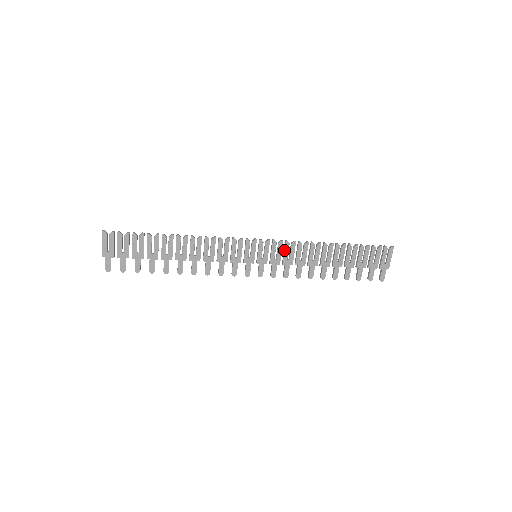
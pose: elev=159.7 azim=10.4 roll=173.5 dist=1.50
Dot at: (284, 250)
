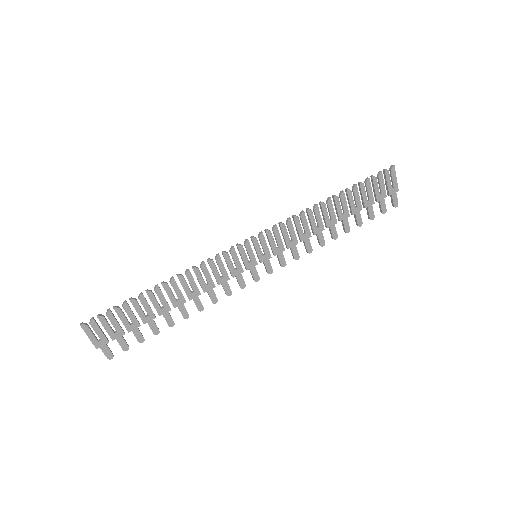
Dot at: (282, 234)
